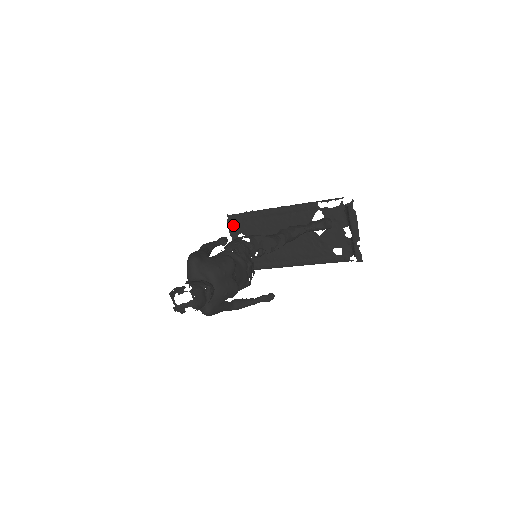
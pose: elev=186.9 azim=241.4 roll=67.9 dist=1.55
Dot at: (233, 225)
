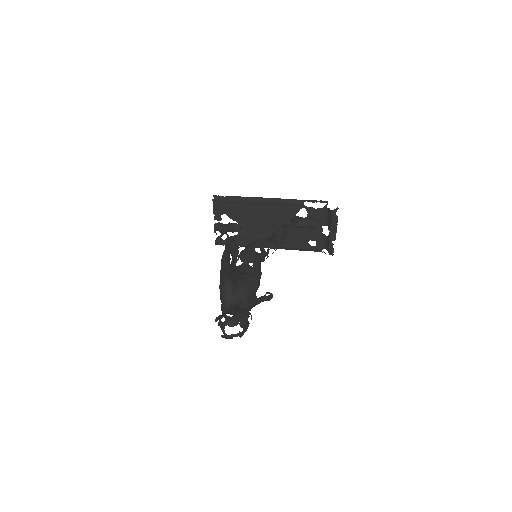
Dot at: (218, 205)
